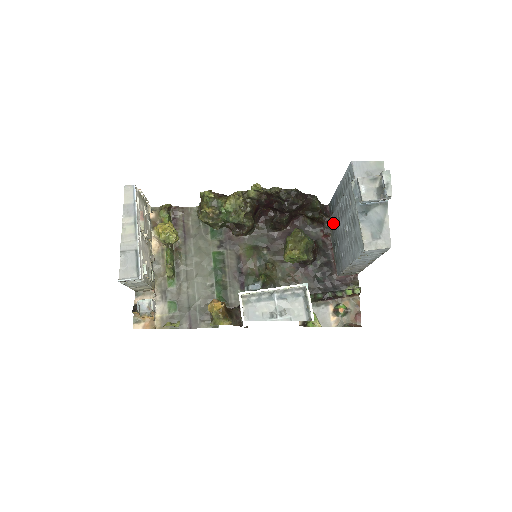
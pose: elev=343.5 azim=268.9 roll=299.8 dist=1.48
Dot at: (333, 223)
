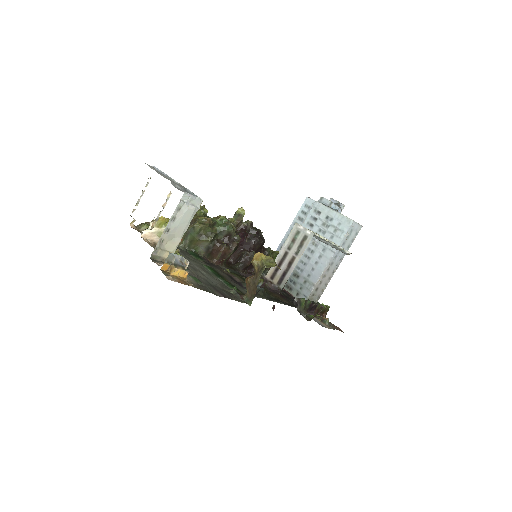
Dot at: occluded
